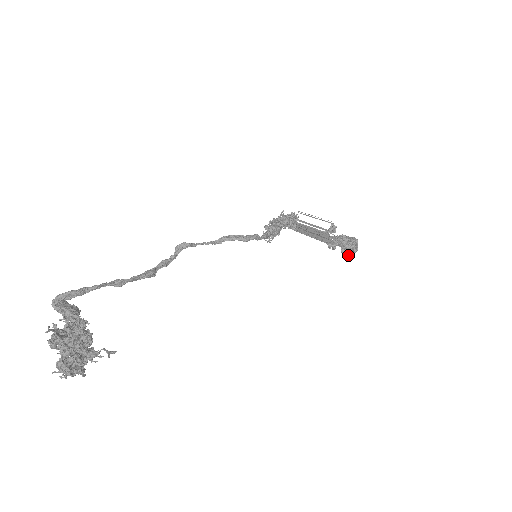
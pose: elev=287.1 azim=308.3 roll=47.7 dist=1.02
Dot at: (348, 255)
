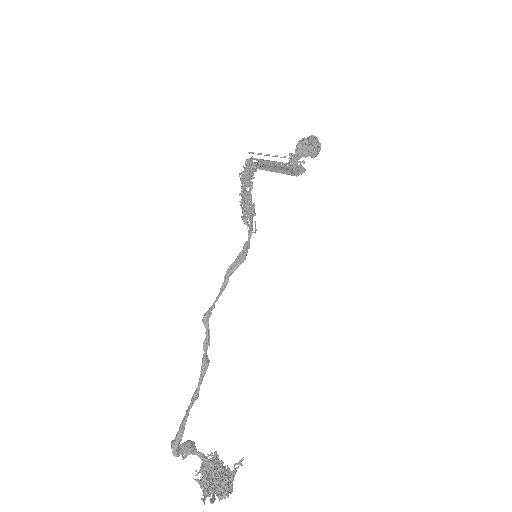
Dot at: occluded
